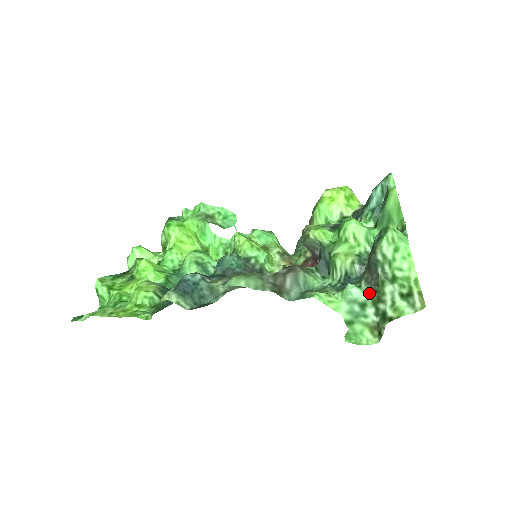
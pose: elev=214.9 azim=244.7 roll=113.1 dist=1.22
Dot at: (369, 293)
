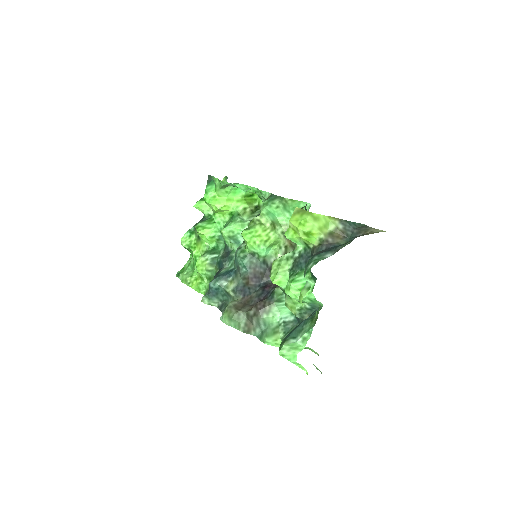
Dot at: occluded
